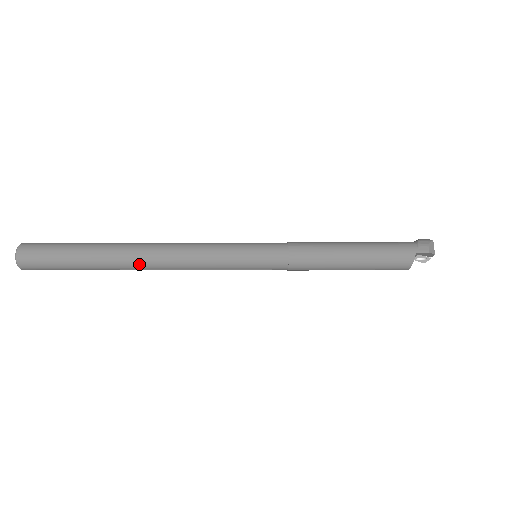
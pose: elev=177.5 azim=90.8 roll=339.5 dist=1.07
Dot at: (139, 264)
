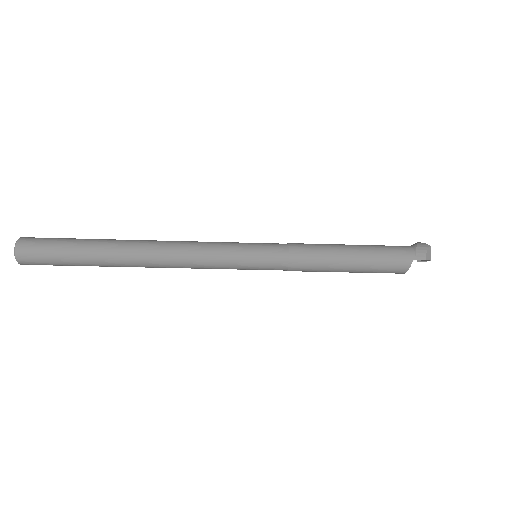
Dot at: (140, 264)
